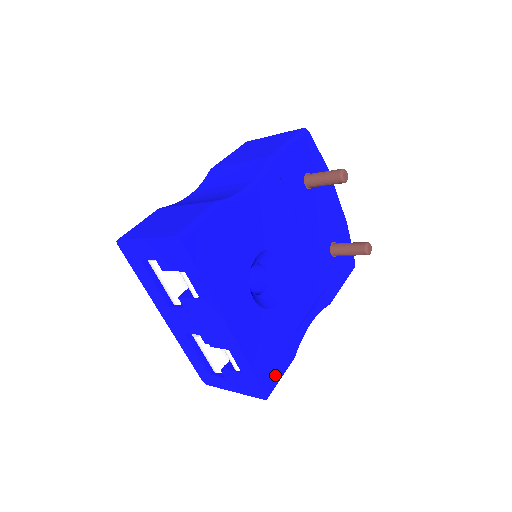
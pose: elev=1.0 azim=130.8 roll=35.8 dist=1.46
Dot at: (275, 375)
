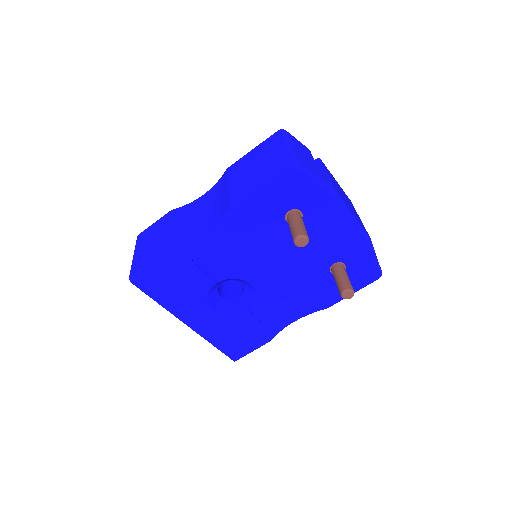
Dot at: (243, 351)
